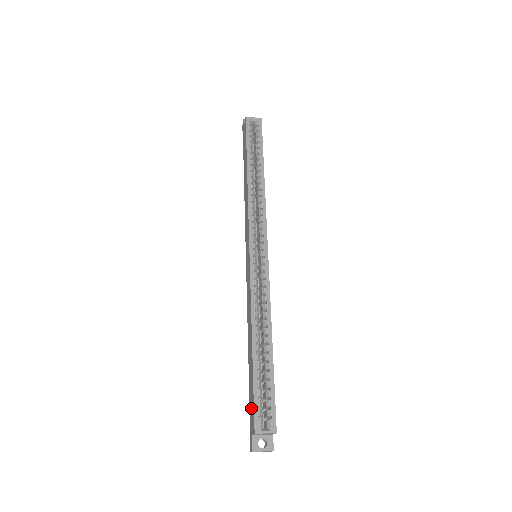
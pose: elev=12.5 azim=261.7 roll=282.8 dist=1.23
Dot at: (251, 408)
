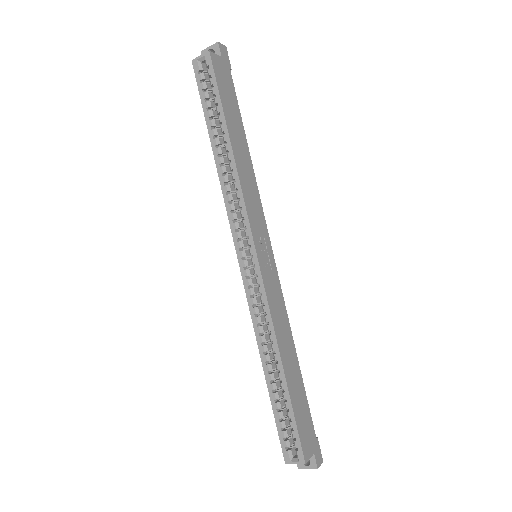
Dot at: occluded
